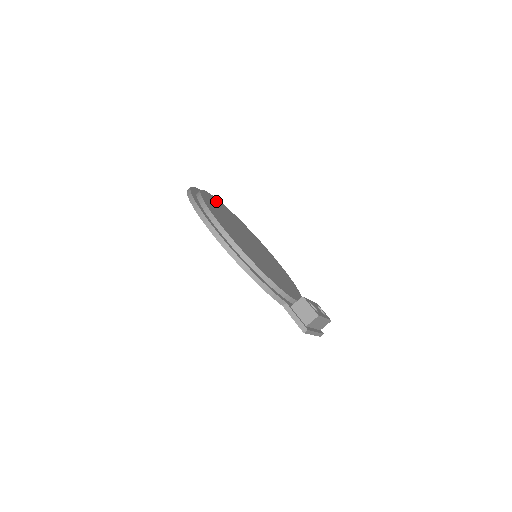
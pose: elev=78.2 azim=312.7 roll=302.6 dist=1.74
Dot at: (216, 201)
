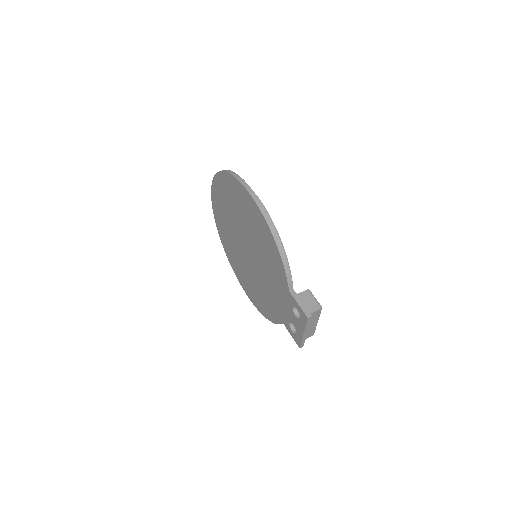
Dot at: occluded
